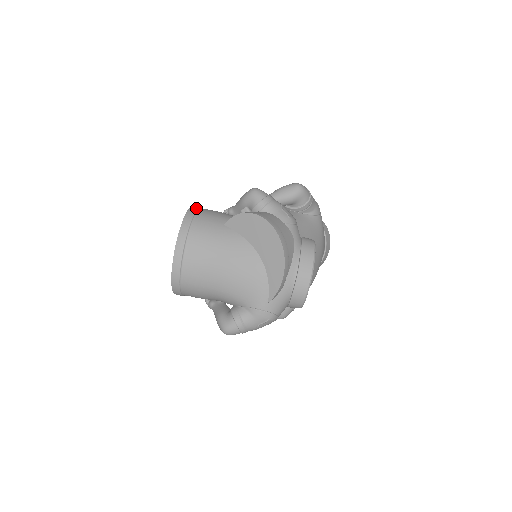
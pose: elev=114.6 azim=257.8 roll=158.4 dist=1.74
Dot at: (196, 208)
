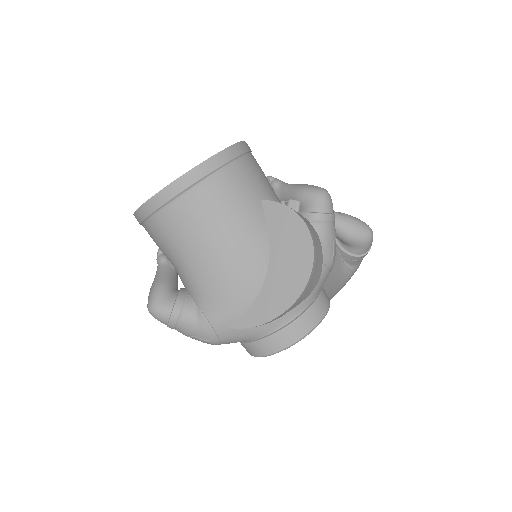
Dot at: (247, 149)
